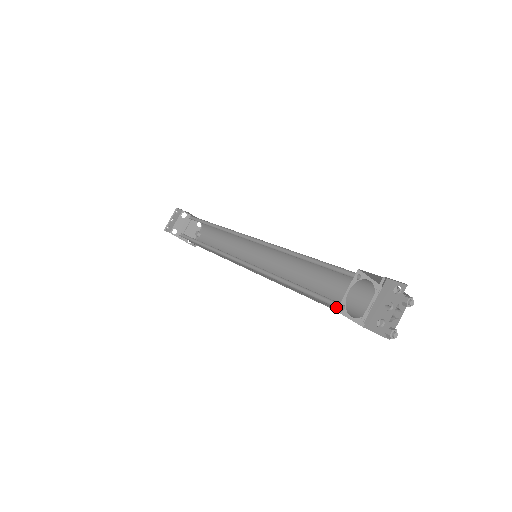
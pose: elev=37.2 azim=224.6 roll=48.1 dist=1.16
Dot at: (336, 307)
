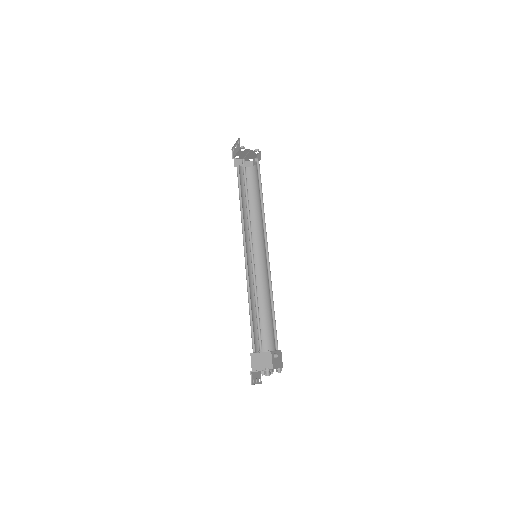
Dot at: (254, 348)
